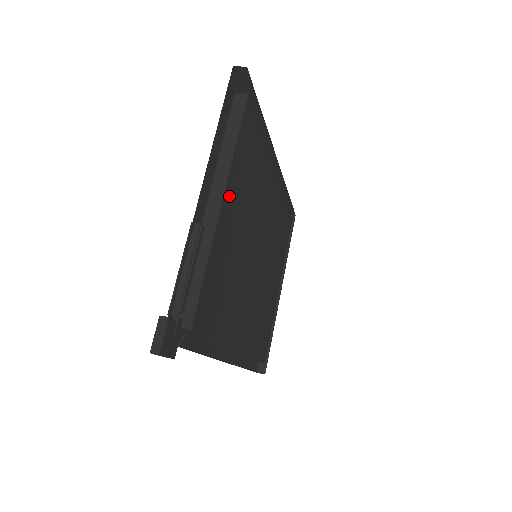
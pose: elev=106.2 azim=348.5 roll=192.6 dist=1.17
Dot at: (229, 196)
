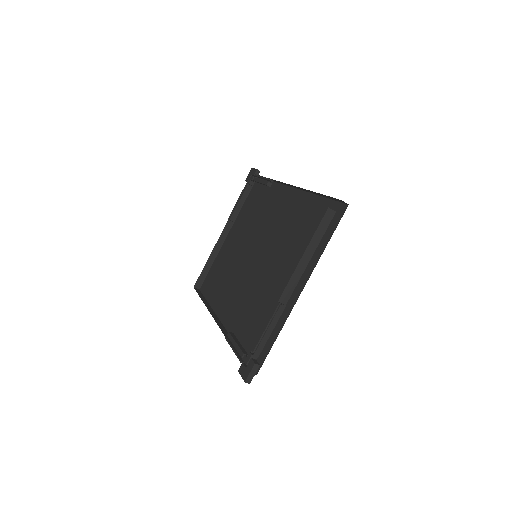
Dot at: occluded
